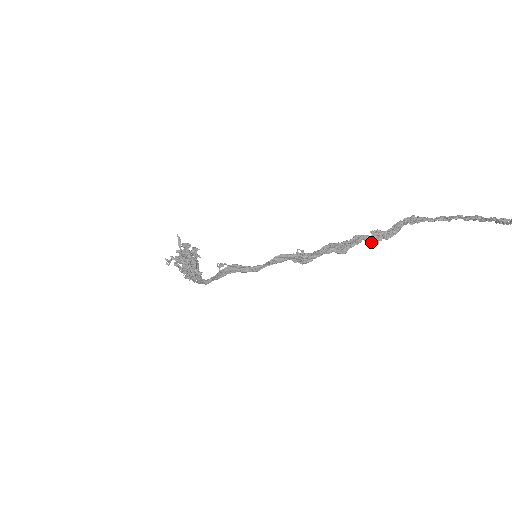
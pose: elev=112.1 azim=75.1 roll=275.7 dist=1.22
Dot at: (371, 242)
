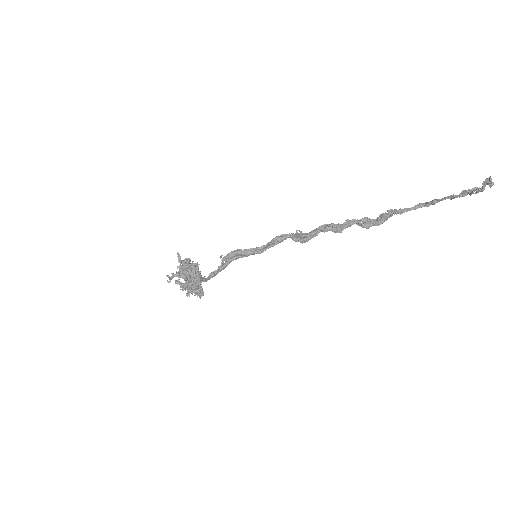
Dot at: (362, 226)
